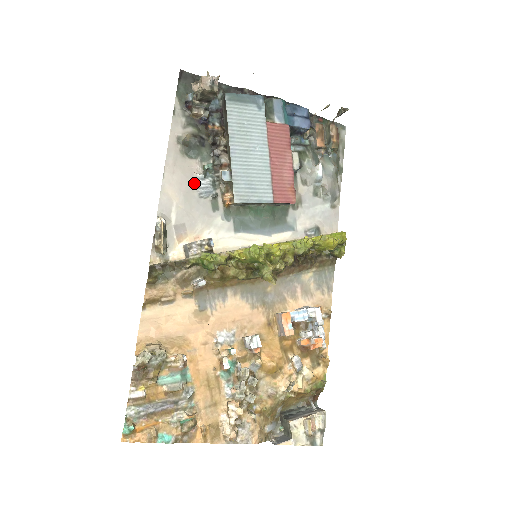
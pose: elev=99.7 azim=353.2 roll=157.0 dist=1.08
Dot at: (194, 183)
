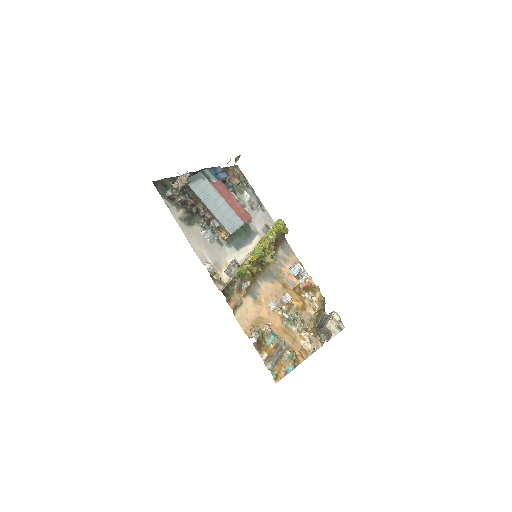
Dot at: (204, 237)
